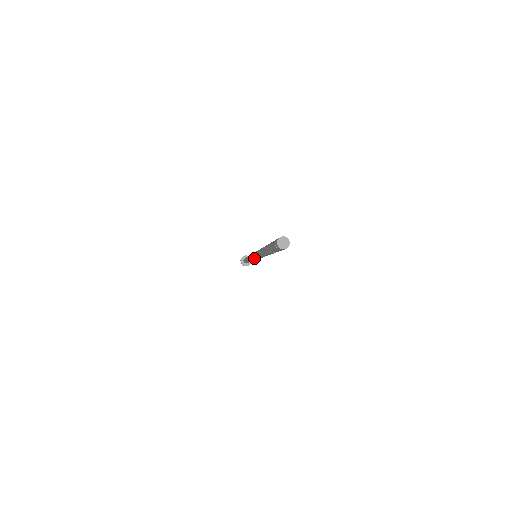
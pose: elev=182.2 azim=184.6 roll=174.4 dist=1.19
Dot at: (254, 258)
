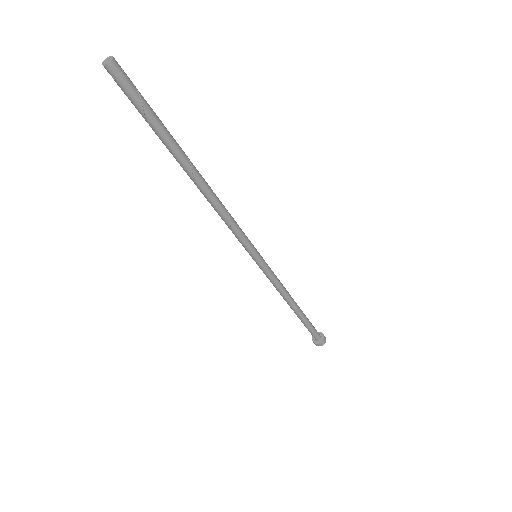
Dot at: (247, 251)
